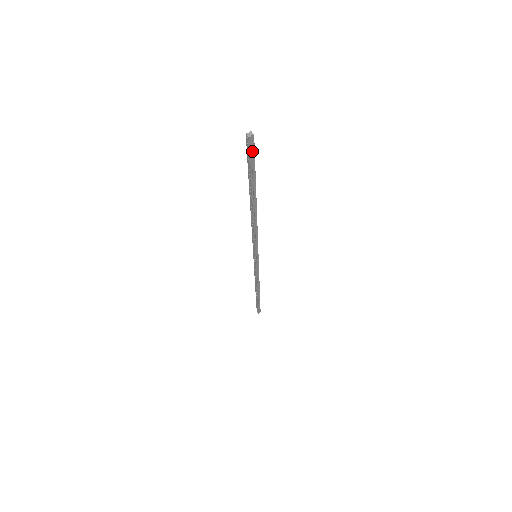
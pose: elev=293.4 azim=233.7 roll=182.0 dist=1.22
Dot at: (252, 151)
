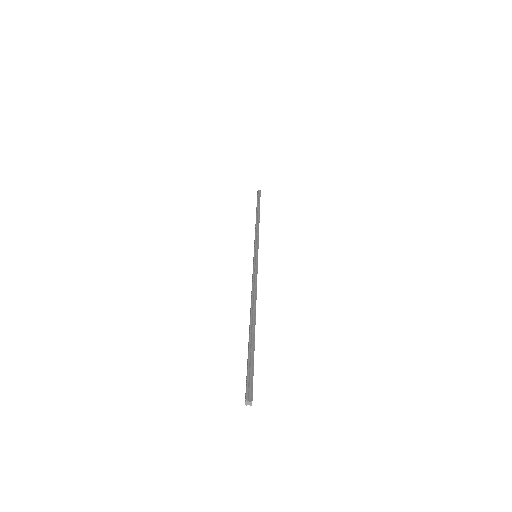
Dot at: (250, 384)
